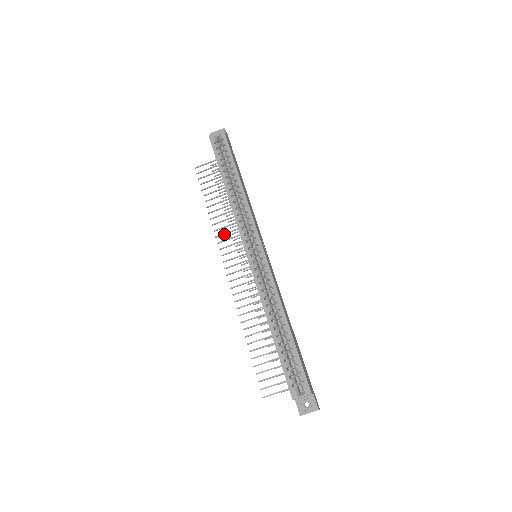
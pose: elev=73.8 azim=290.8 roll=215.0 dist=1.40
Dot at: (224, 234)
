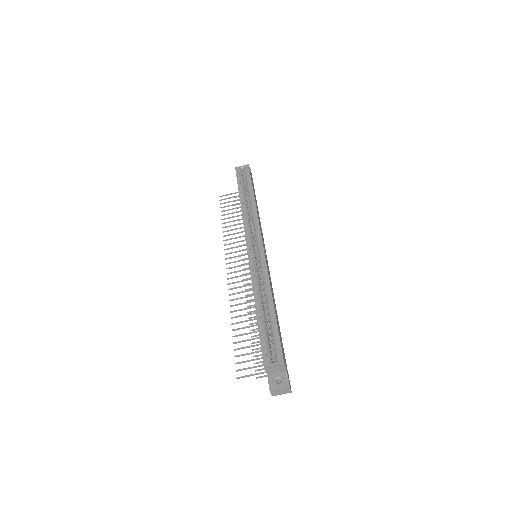
Dot at: (232, 243)
